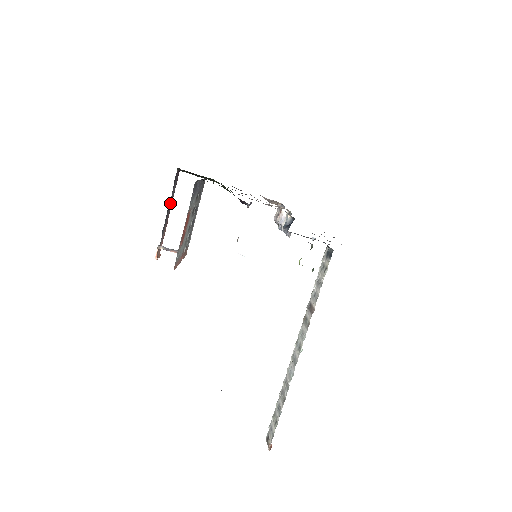
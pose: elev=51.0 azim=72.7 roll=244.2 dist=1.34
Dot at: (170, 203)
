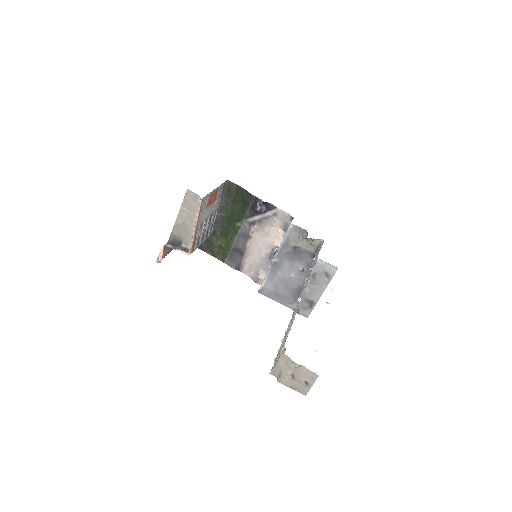
Dot at: occluded
